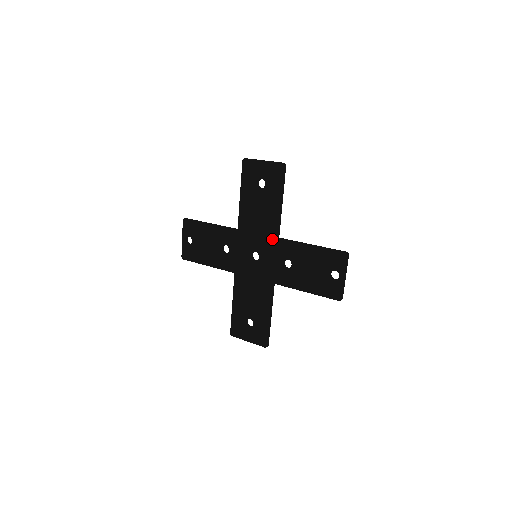
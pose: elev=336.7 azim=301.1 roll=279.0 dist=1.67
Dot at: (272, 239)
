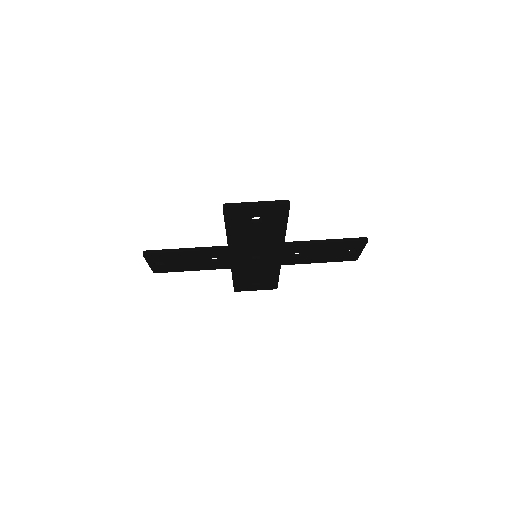
Dot at: (277, 247)
